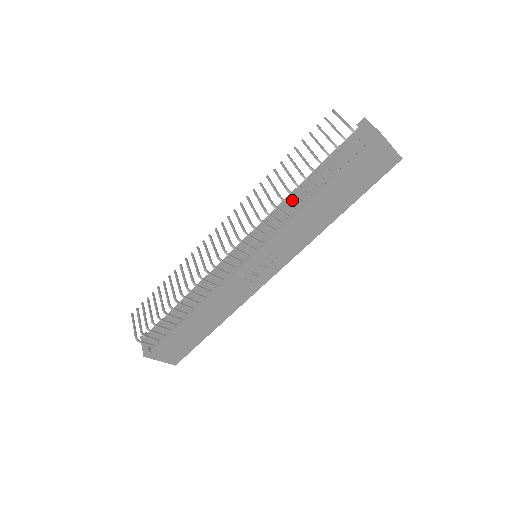
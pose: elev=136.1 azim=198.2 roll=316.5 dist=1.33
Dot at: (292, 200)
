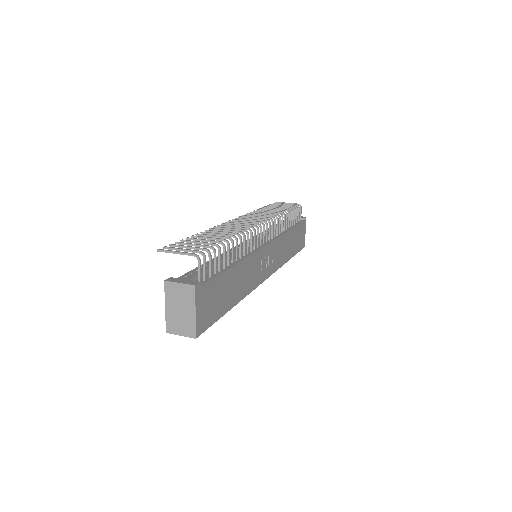
Dot at: occluded
